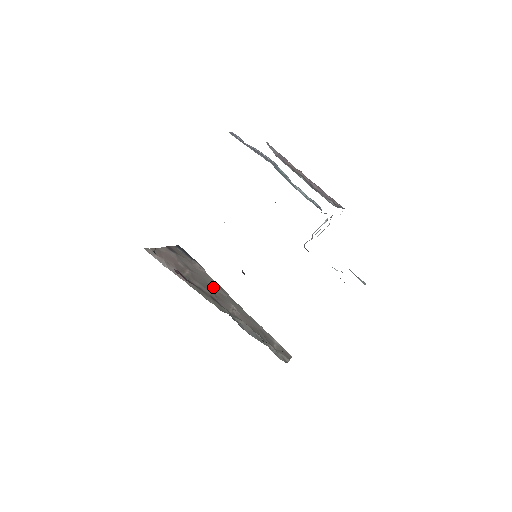
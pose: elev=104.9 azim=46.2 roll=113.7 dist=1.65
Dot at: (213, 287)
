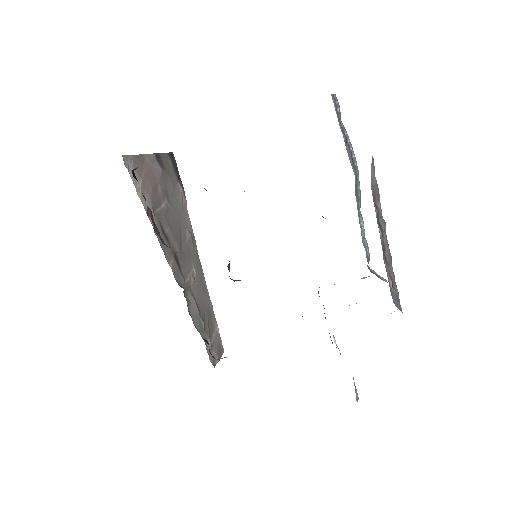
Dot at: (184, 234)
